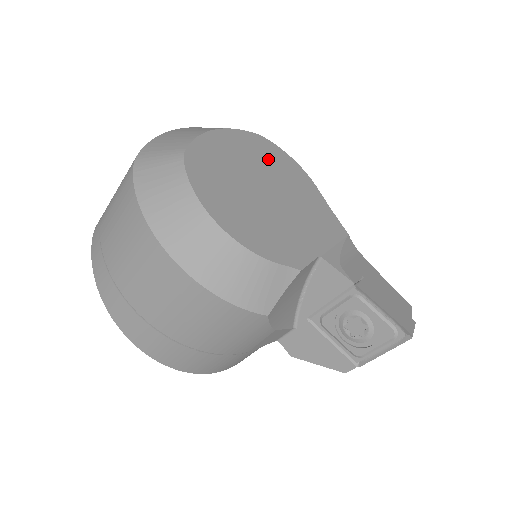
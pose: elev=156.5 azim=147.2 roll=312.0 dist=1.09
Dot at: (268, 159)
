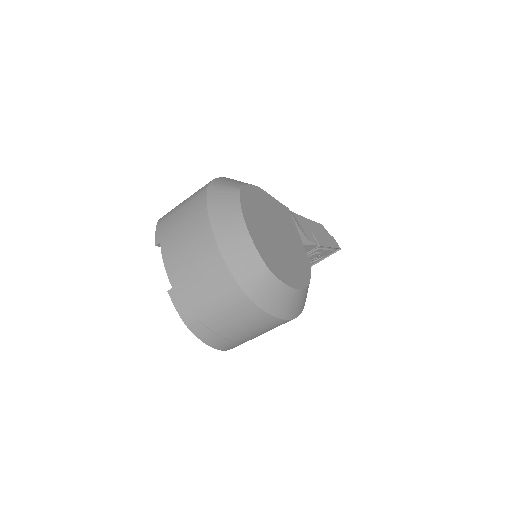
Dot at: (256, 207)
